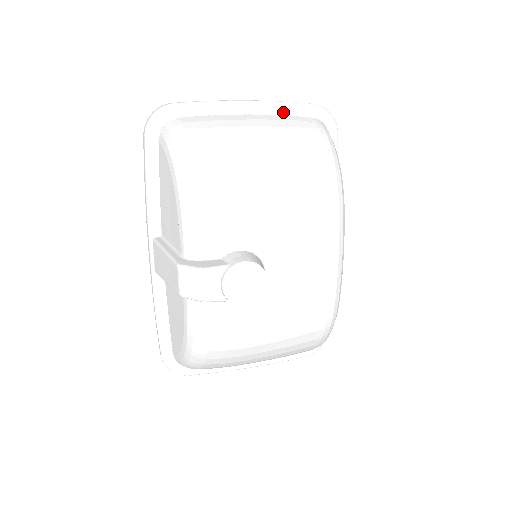
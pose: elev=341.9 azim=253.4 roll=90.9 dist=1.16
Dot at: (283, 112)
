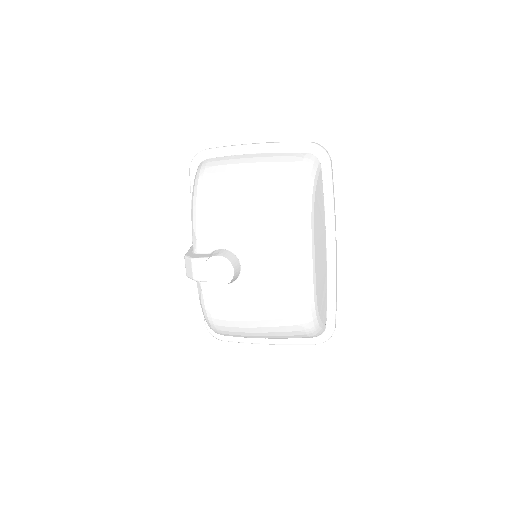
Dot at: (283, 150)
